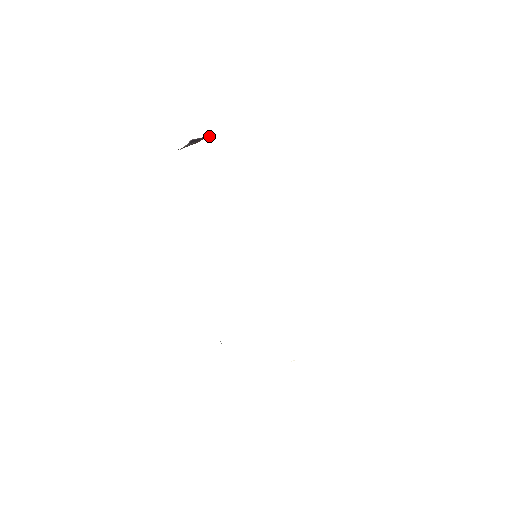
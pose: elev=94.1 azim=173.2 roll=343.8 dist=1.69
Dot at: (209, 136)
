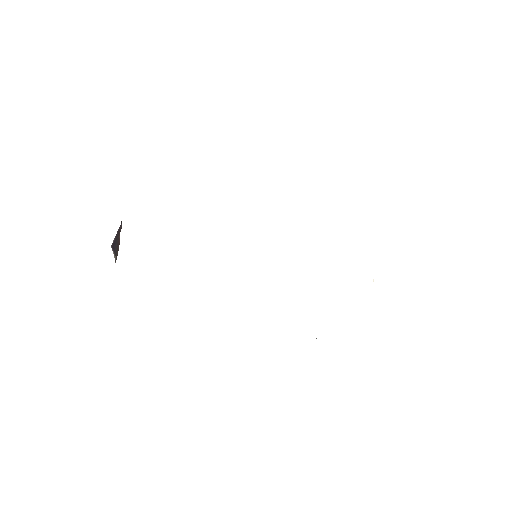
Dot at: (120, 226)
